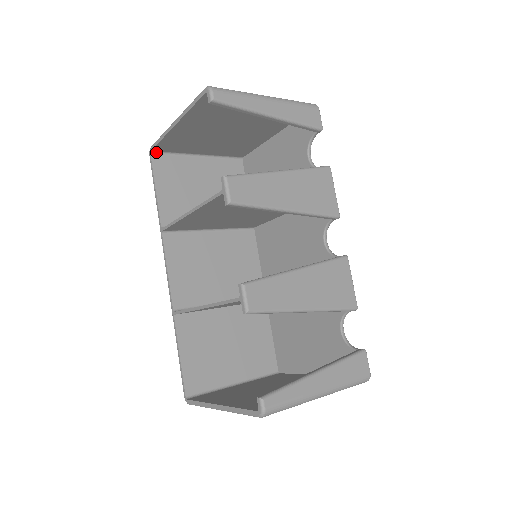
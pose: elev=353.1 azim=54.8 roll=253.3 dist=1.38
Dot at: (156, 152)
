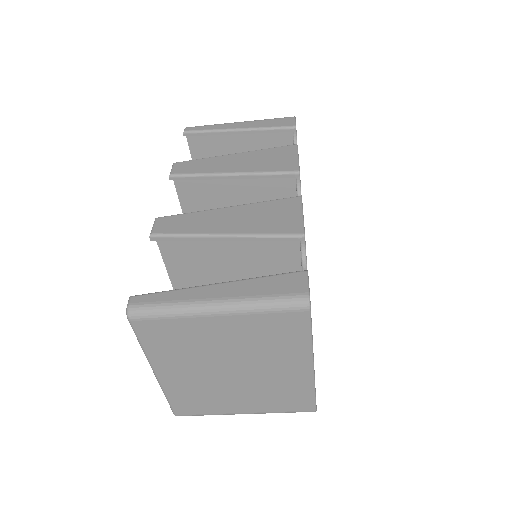
Dot at: occluded
